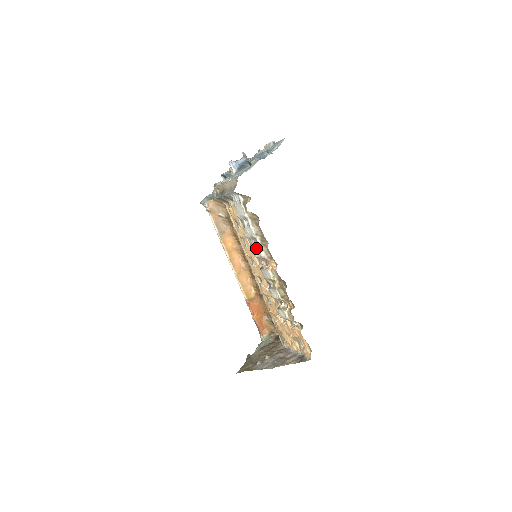
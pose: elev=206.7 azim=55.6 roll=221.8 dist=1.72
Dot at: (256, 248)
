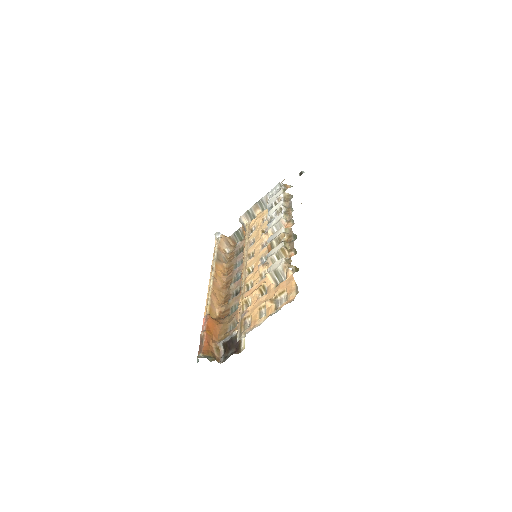
Dot at: (277, 216)
